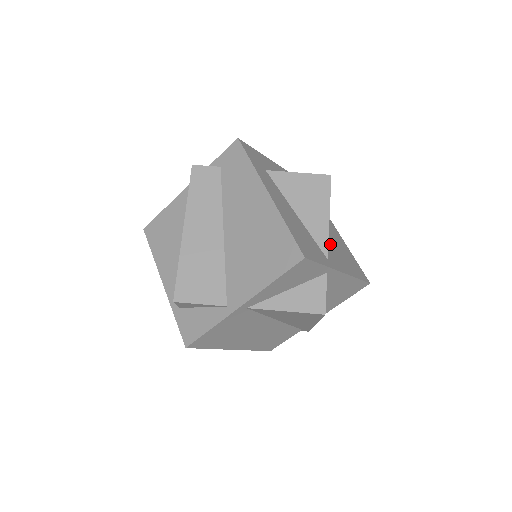
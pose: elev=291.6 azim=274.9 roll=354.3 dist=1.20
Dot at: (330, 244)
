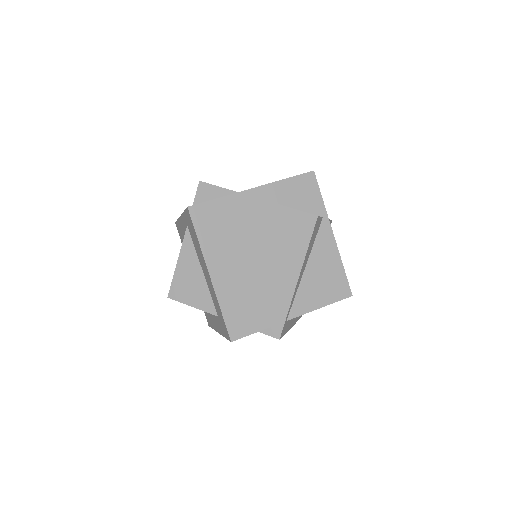
Dot at: occluded
